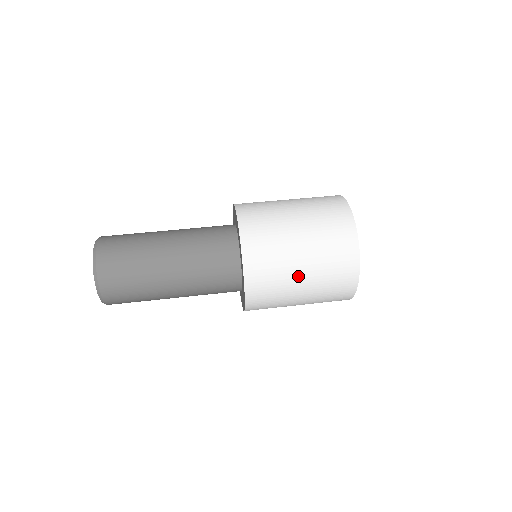
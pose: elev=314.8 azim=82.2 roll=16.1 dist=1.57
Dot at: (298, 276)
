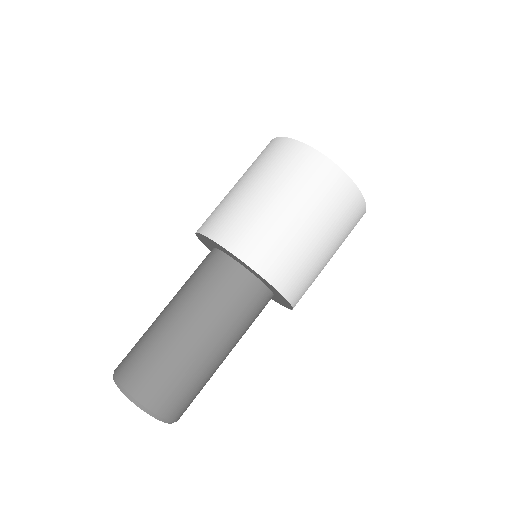
Dot at: (296, 223)
